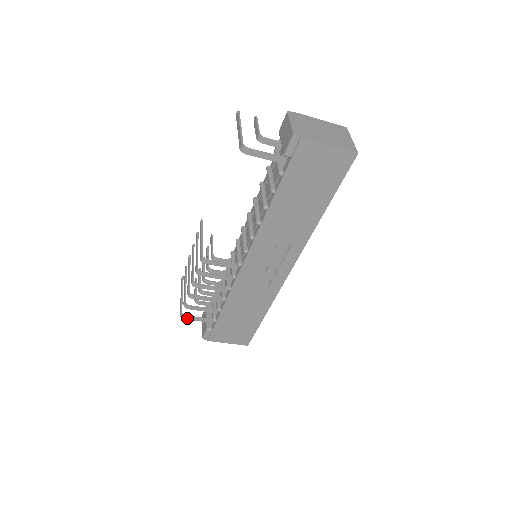
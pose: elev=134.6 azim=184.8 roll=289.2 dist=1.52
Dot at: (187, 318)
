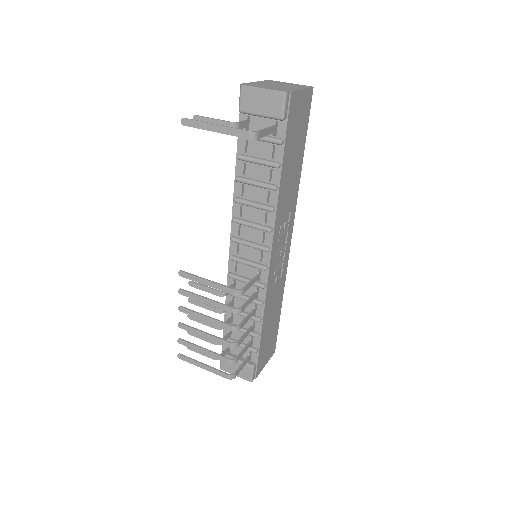
Dot at: (236, 374)
